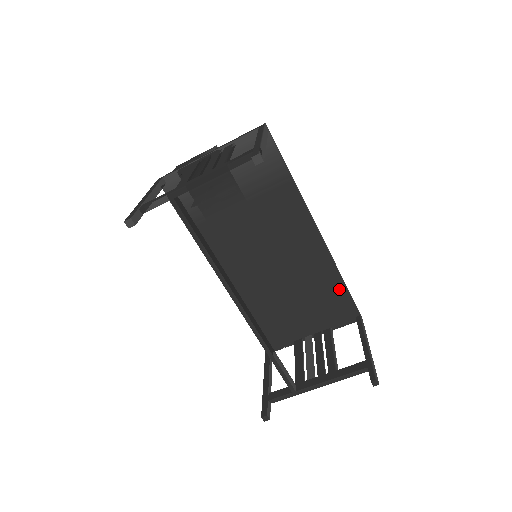
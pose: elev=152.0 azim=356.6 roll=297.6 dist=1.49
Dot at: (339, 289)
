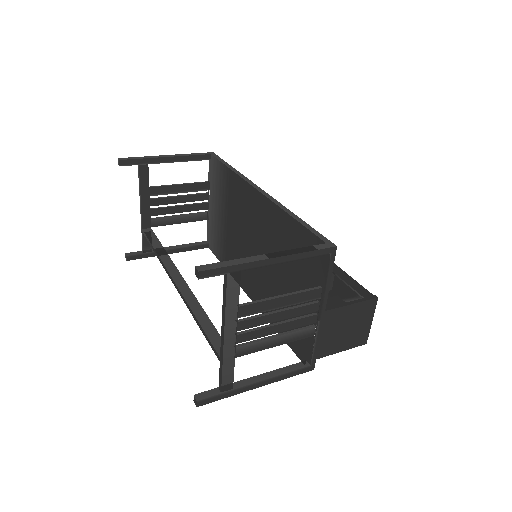
Dot at: (296, 230)
